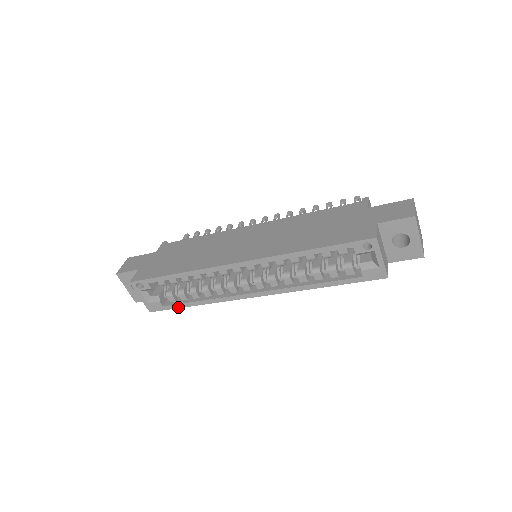
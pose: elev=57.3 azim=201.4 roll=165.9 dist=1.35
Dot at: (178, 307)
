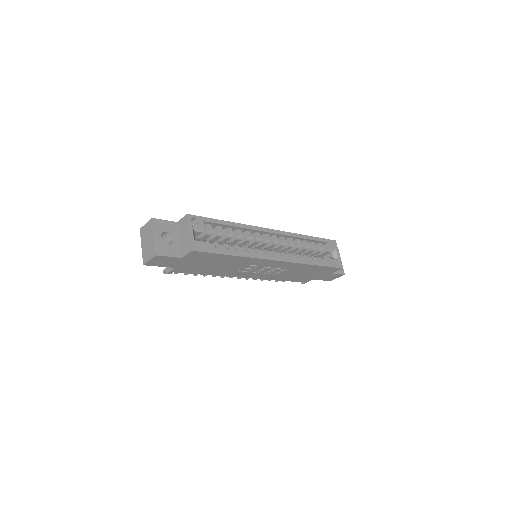
Dot at: (220, 253)
